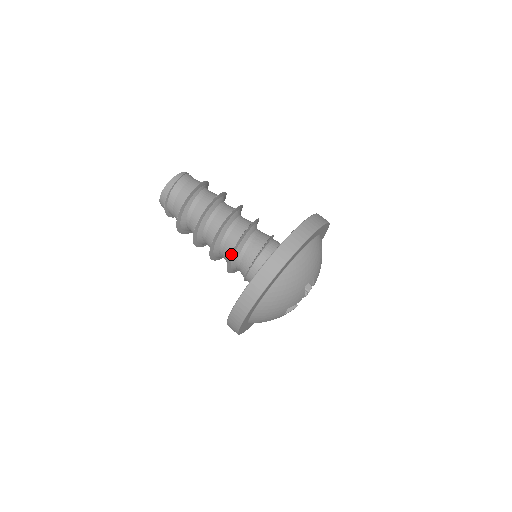
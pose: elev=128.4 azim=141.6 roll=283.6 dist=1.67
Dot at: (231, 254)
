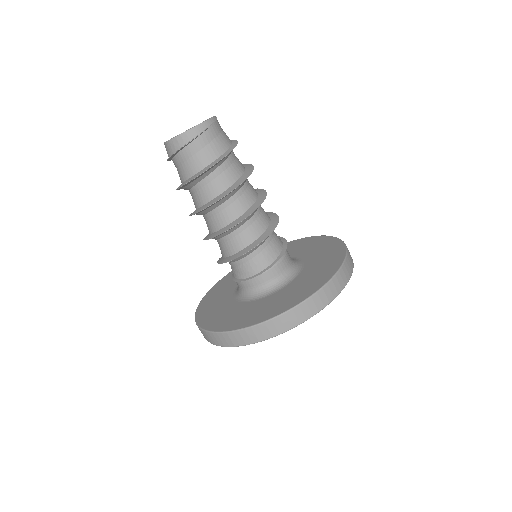
Dot at: occluded
